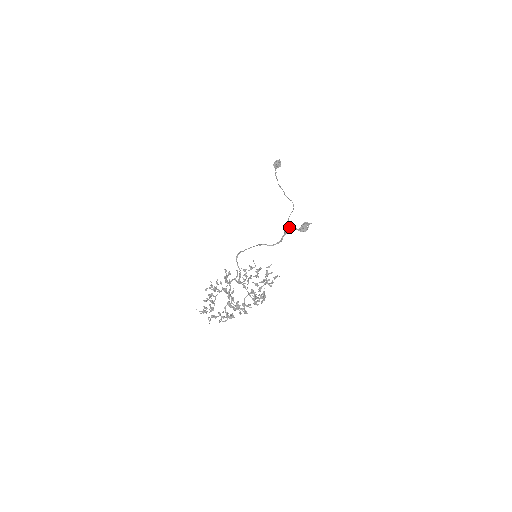
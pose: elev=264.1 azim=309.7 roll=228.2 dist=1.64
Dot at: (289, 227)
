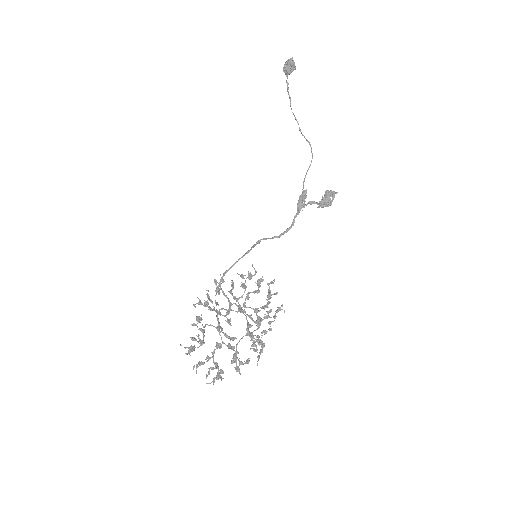
Dot at: (305, 197)
